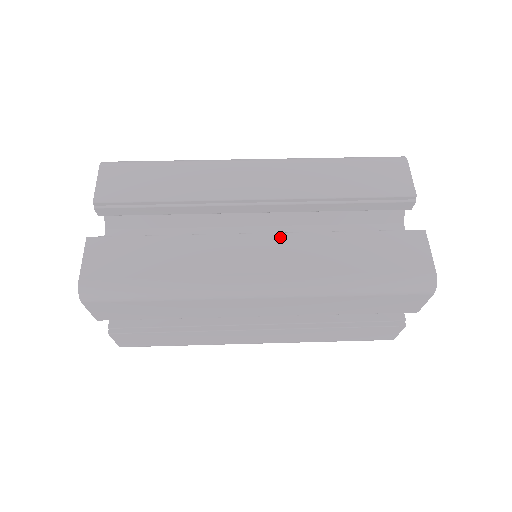
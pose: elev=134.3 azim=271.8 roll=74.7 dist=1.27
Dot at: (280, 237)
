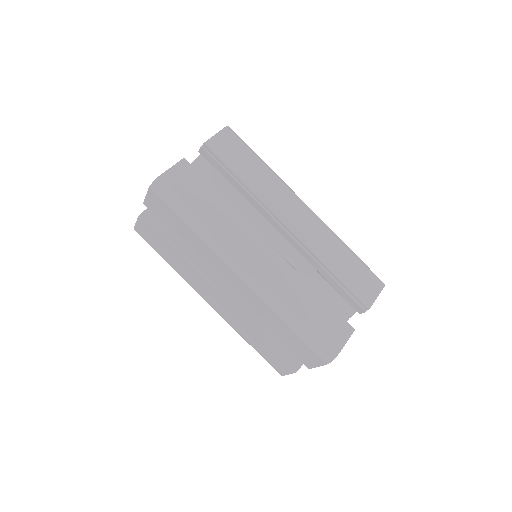
Dot at: (280, 258)
